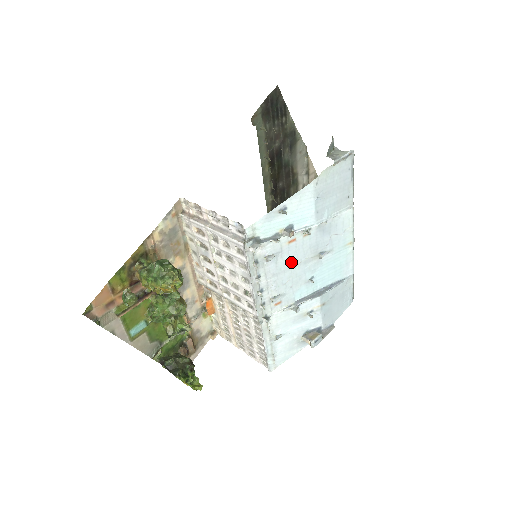
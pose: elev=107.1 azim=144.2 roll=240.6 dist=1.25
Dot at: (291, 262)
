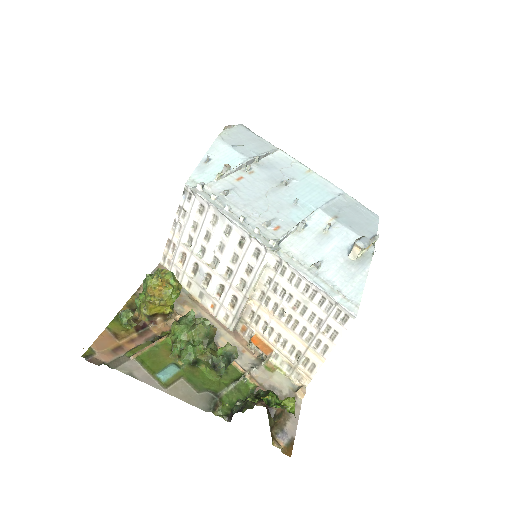
Dot at: (256, 193)
